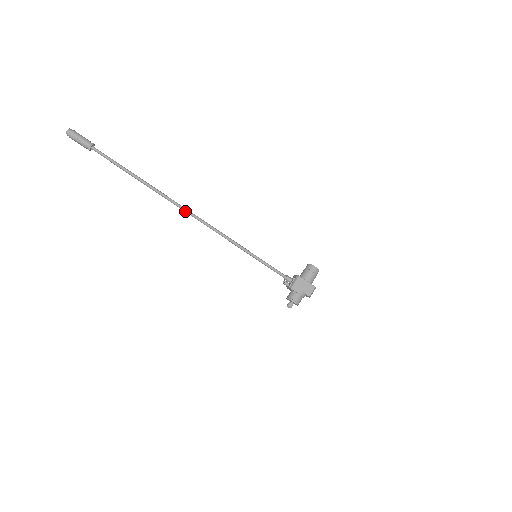
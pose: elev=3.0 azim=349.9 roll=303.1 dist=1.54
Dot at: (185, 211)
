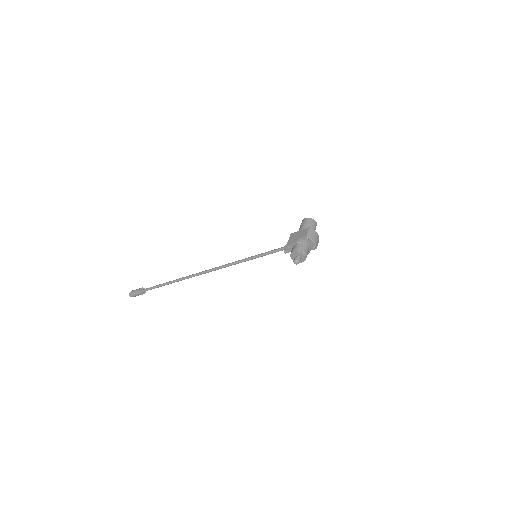
Dot at: (198, 274)
